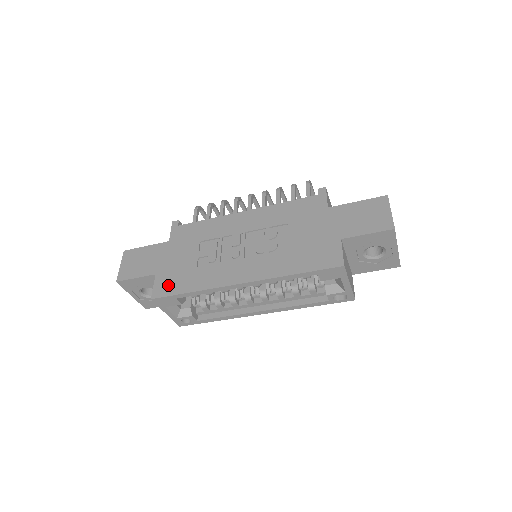
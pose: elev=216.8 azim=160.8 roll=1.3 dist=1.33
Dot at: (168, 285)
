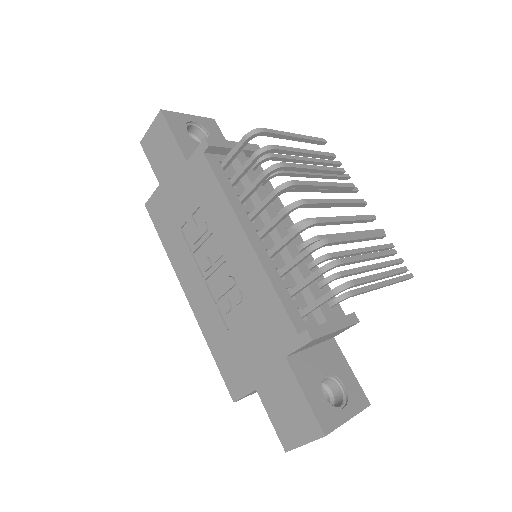
Dot at: (158, 212)
